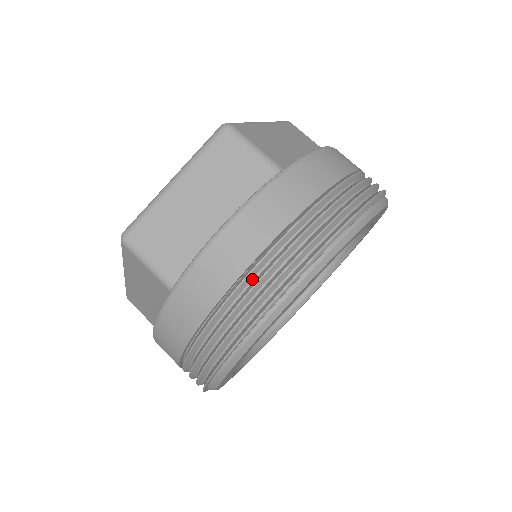
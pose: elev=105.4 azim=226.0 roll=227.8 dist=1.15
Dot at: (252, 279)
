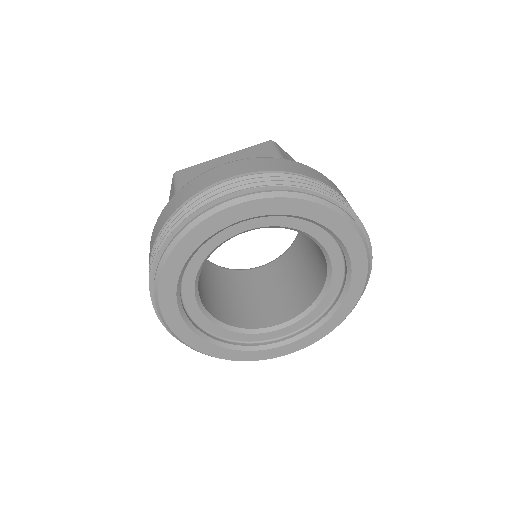
Dot at: occluded
